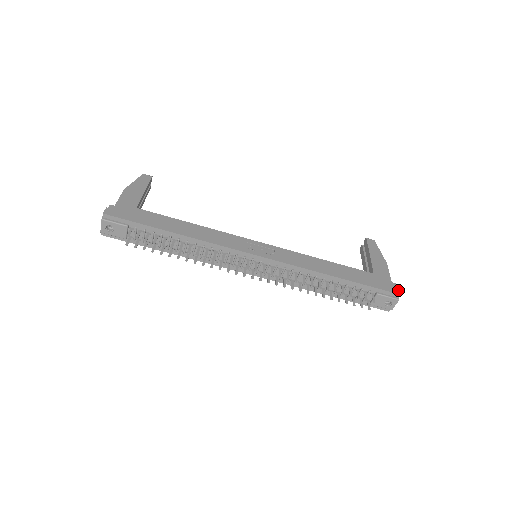
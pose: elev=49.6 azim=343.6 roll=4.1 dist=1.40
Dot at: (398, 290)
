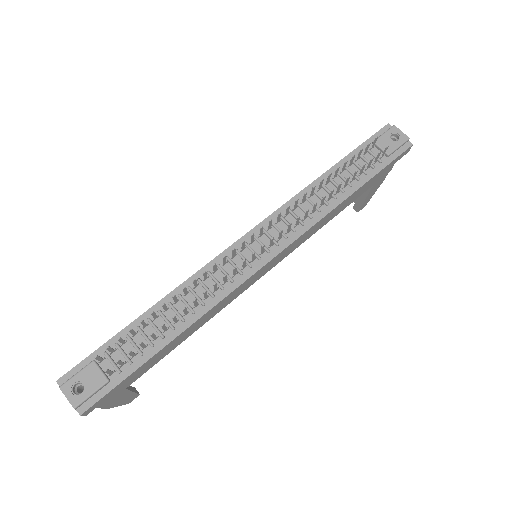
Dot at: occluded
